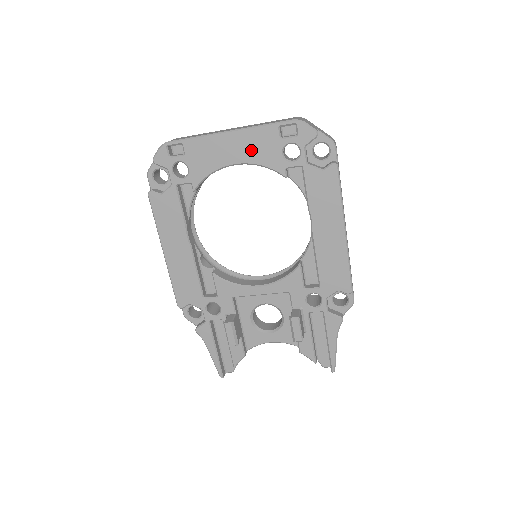
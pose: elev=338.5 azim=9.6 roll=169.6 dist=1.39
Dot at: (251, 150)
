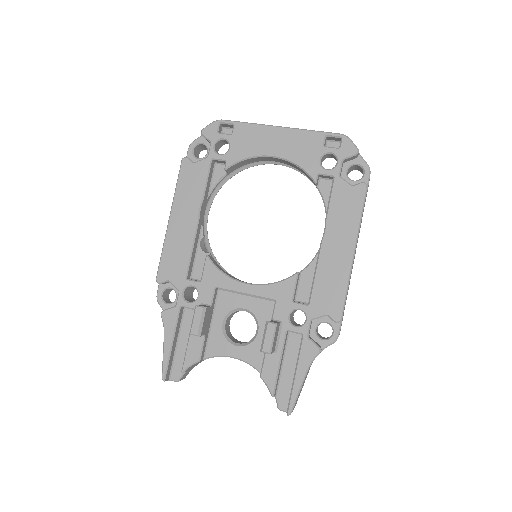
Dot at: (293, 148)
